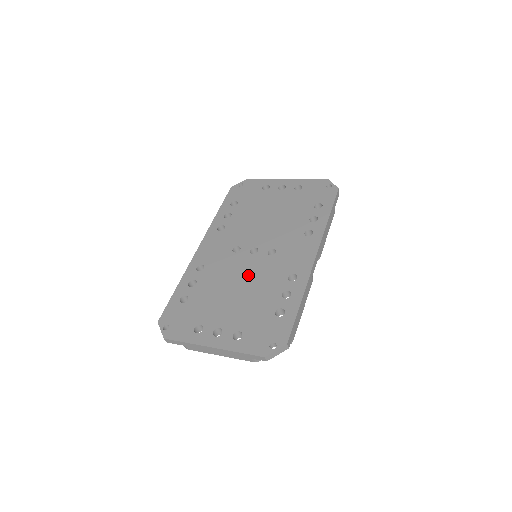
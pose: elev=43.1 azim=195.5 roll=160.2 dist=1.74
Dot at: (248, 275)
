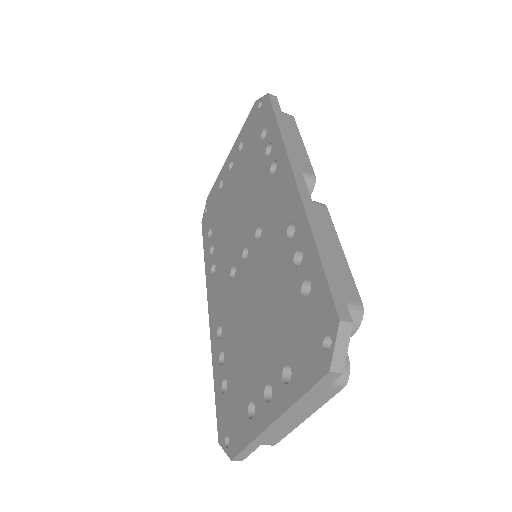
Dot at: (254, 286)
